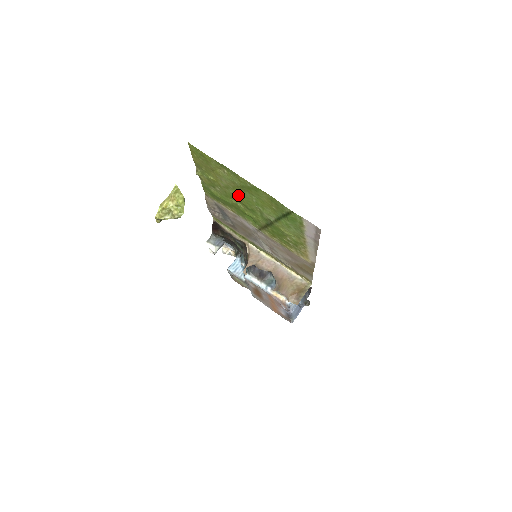
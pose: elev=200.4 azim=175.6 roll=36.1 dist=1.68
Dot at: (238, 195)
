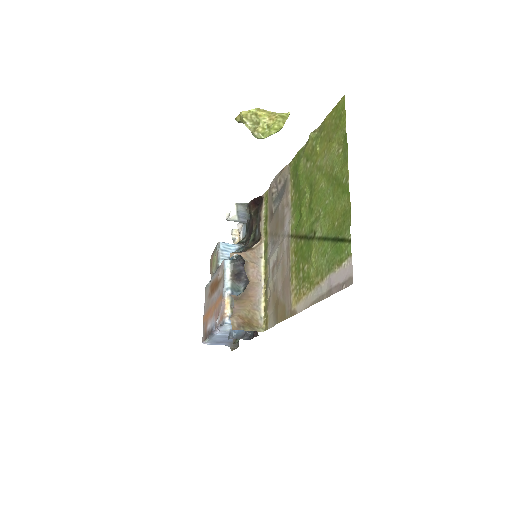
Dot at: (319, 184)
